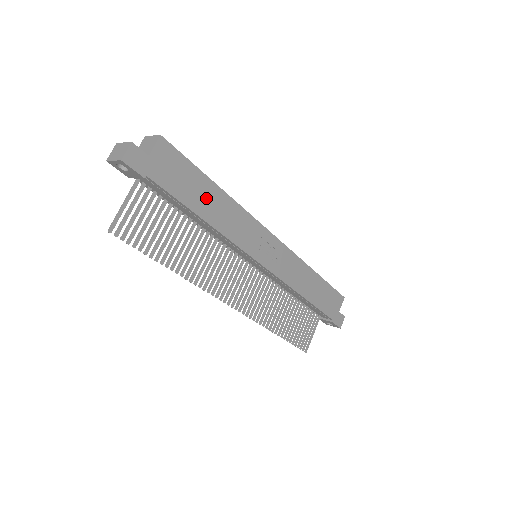
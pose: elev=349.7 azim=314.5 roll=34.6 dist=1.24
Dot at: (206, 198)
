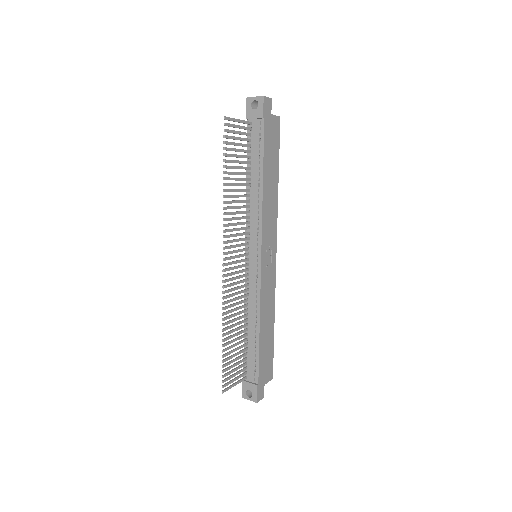
Dot at: (271, 173)
